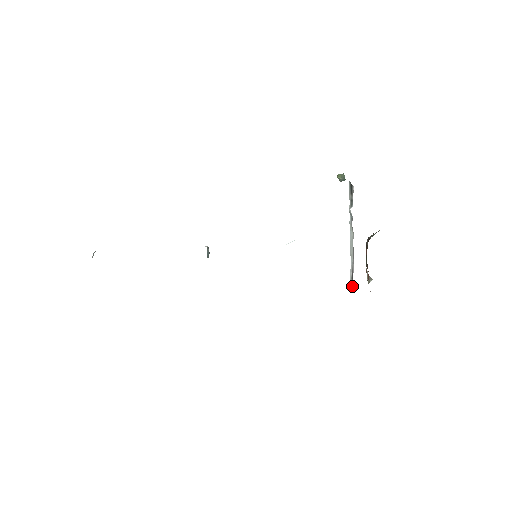
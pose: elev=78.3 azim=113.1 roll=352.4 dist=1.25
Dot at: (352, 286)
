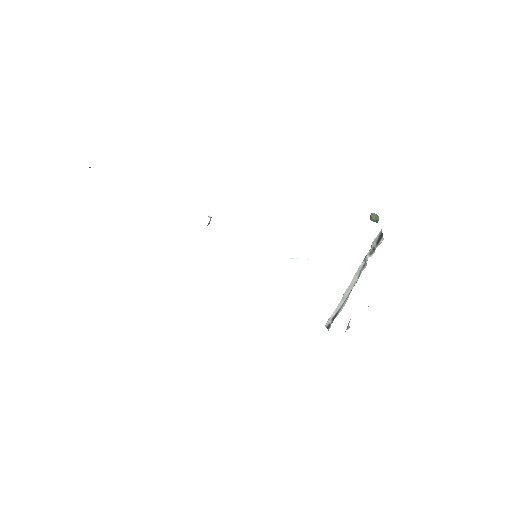
Dot at: (329, 326)
